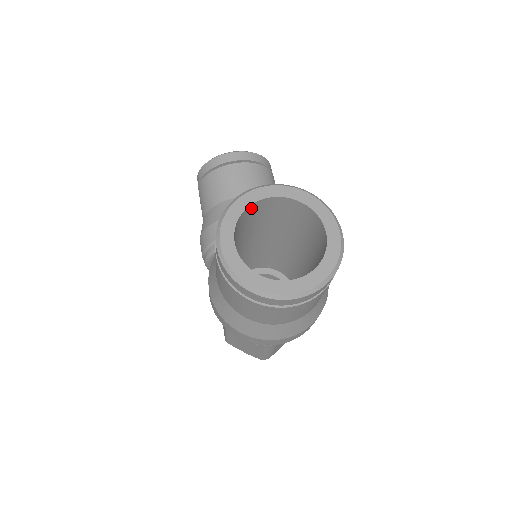
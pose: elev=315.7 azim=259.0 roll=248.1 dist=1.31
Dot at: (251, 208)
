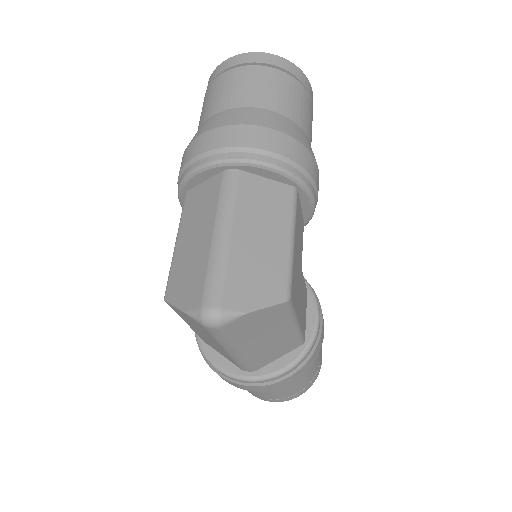
Dot at: occluded
